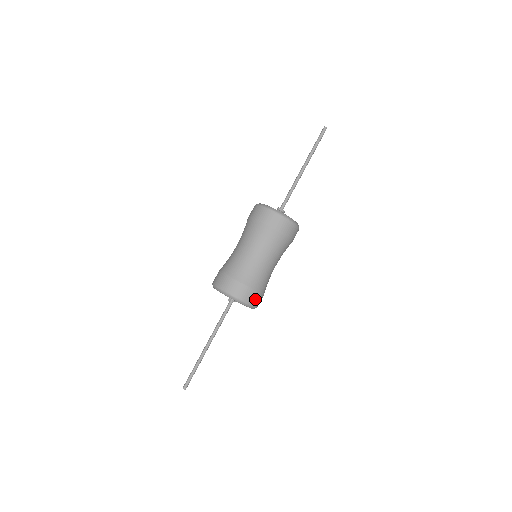
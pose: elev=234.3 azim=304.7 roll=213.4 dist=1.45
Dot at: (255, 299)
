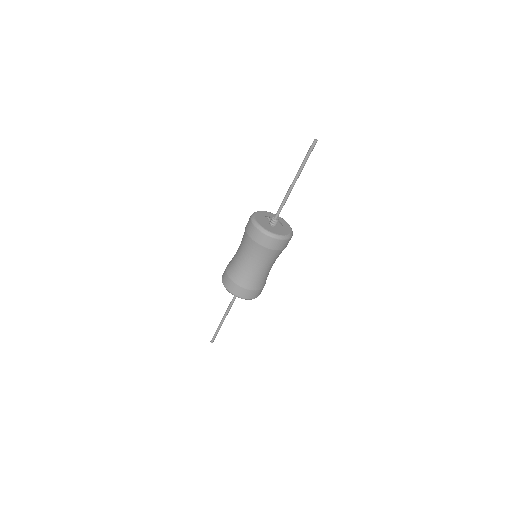
Dot at: (259, 293)
